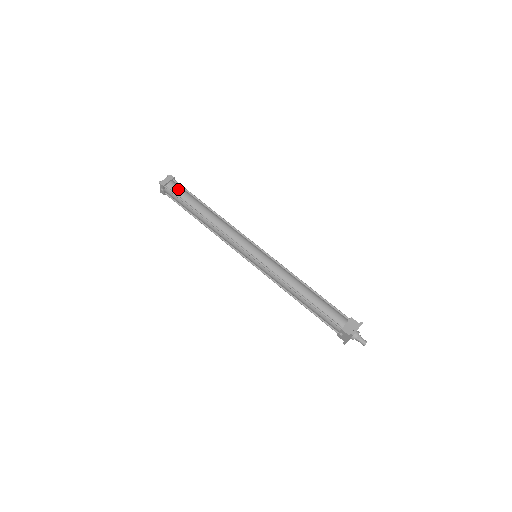
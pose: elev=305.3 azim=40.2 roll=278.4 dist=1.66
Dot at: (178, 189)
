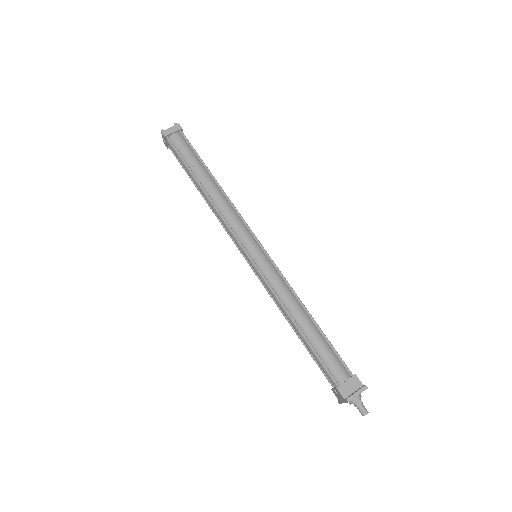
Dot at: (182, 145)
